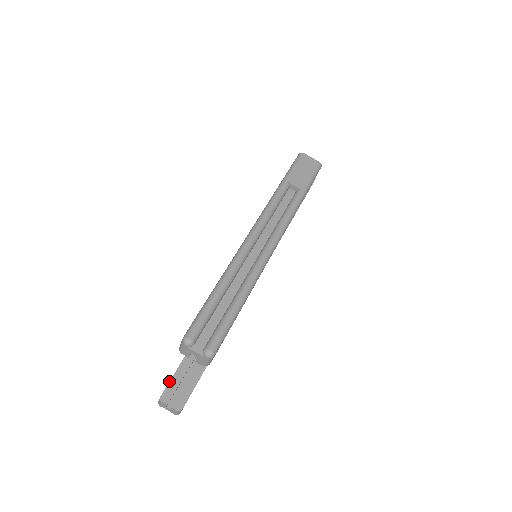
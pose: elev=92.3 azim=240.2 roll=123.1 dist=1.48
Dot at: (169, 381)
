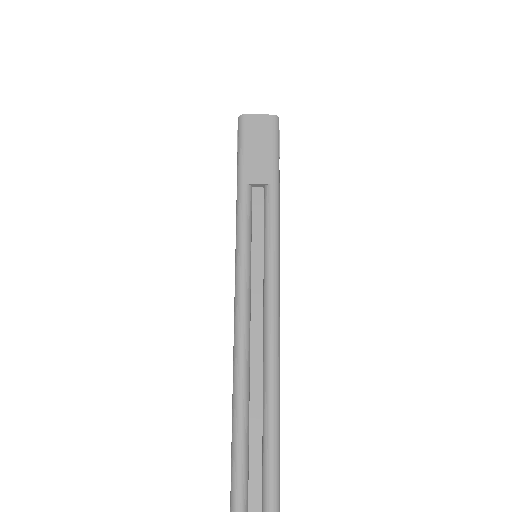
Dot at: occluded
